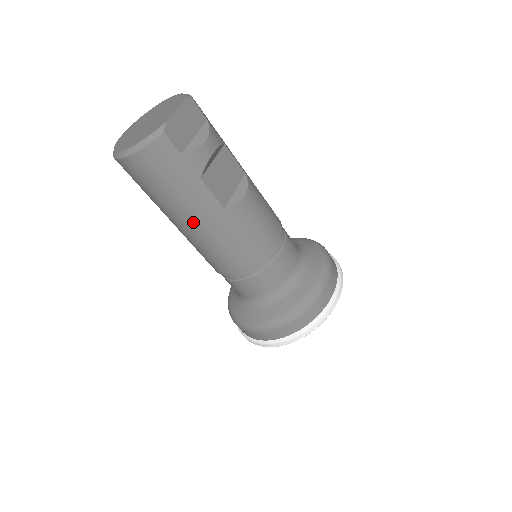
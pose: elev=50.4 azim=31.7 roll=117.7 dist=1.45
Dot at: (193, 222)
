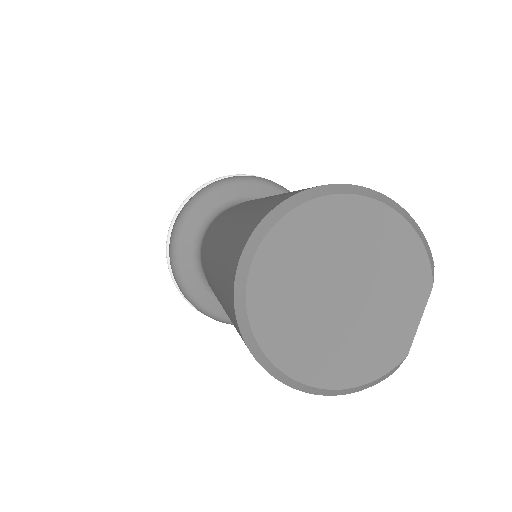
Dot at: occluded
